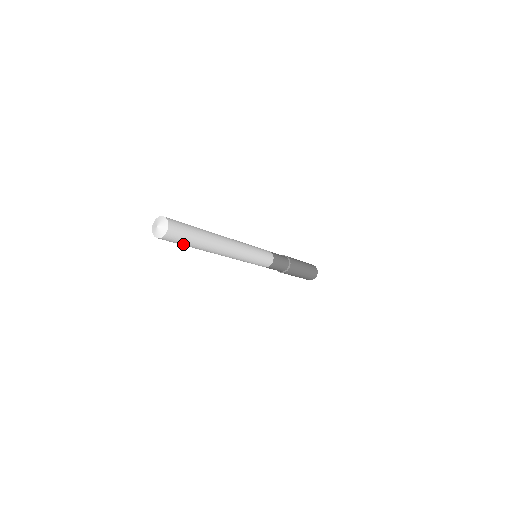
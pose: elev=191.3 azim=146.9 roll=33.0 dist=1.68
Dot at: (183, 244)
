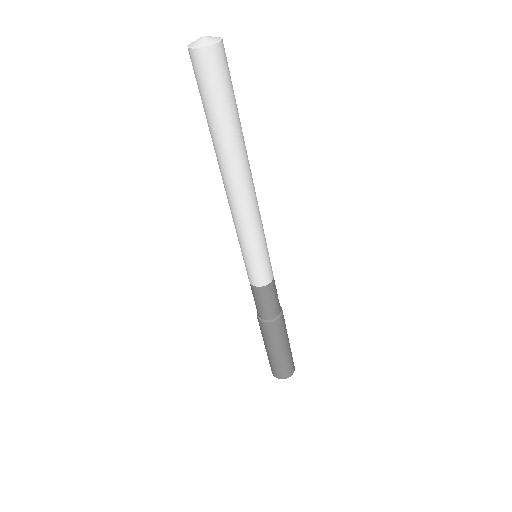
Dot at: (228, 97)
